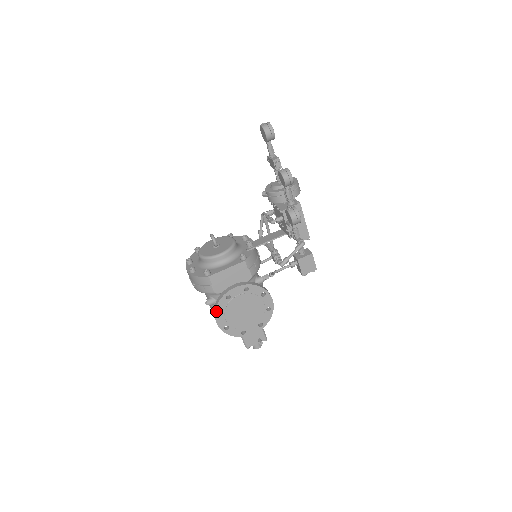
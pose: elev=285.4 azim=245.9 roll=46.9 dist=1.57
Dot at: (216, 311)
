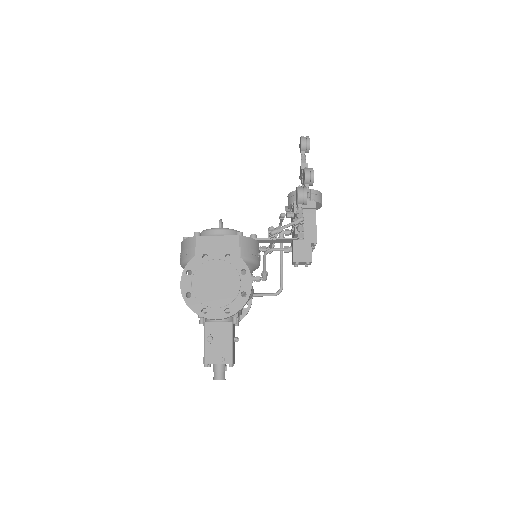
Dot at: (186, 267)
